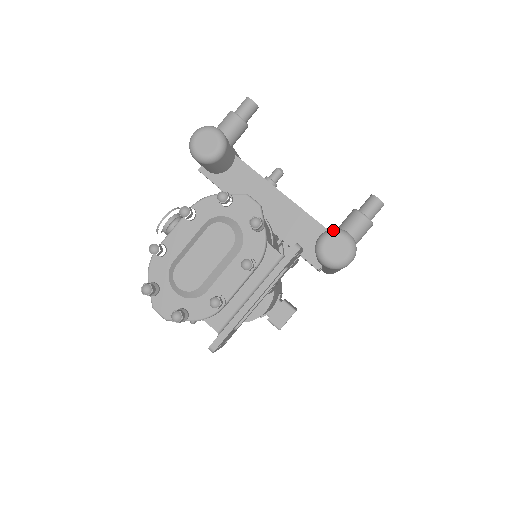
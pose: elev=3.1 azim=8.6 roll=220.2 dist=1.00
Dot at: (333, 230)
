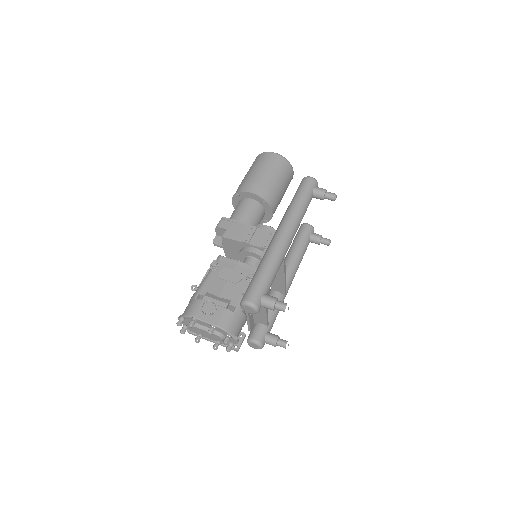
Dot at: (259, 344)
